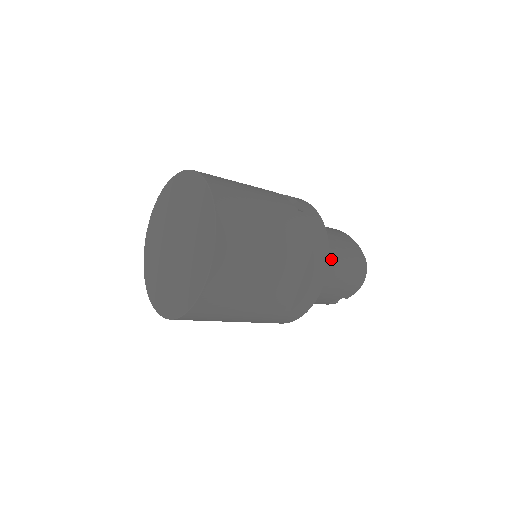
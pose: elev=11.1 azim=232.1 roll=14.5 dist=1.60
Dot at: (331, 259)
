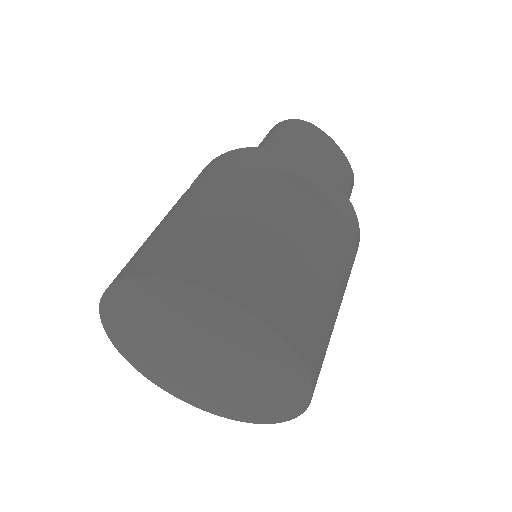
Dot at: occluded
